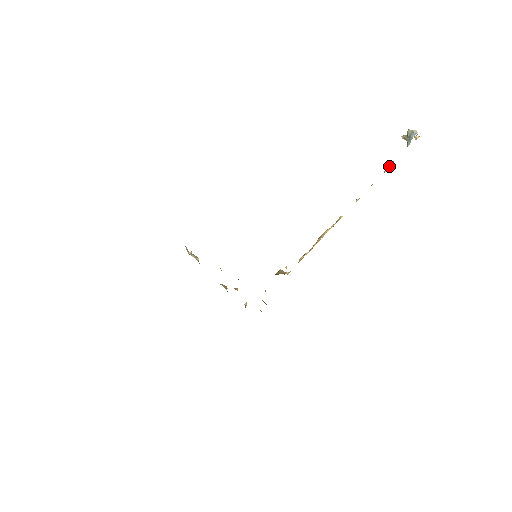
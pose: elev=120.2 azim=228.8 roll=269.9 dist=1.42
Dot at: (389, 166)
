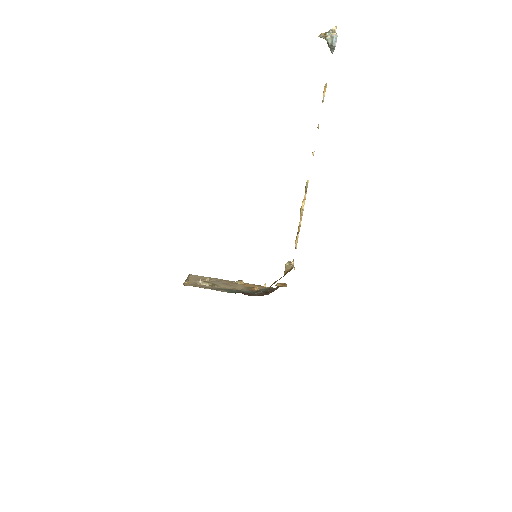
Dot at: (324, 93)
